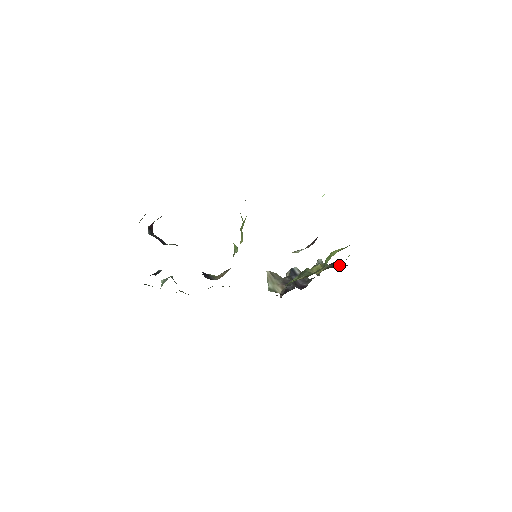
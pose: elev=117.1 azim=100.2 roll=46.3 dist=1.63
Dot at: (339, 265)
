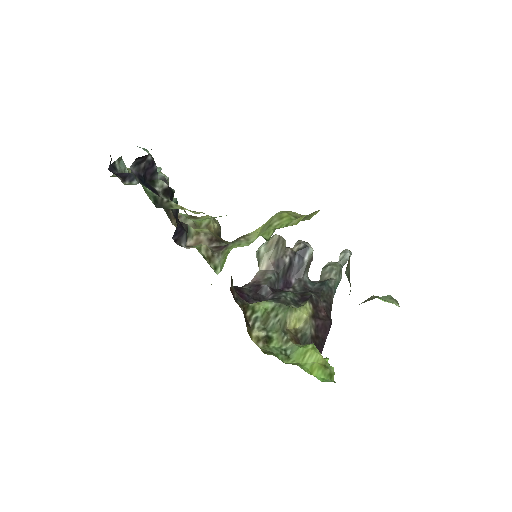
Dot at: (321, 335)
